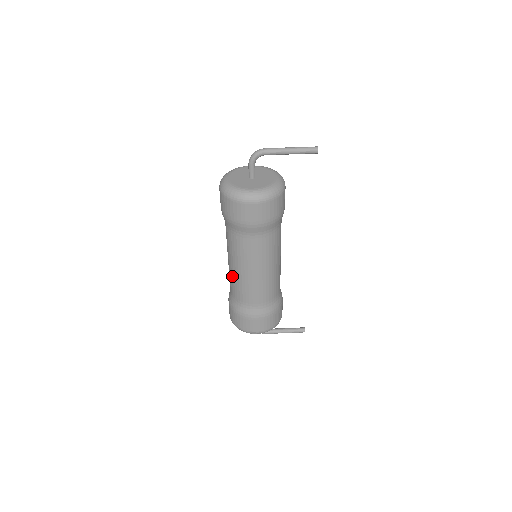
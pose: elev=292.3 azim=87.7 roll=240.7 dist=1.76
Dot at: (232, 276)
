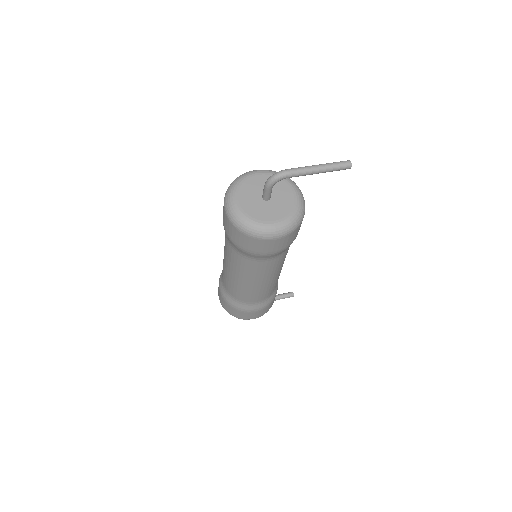
Dot at: (231, 282)
